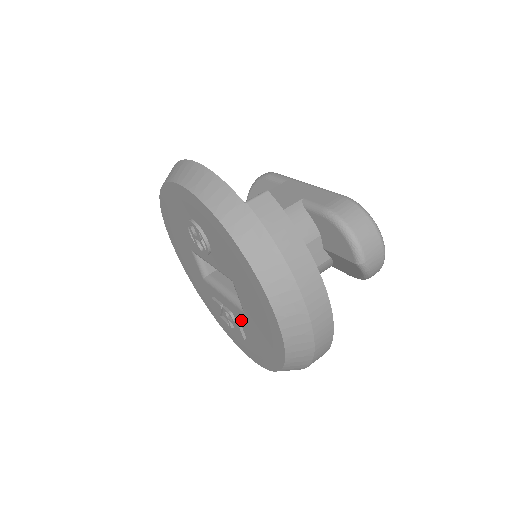
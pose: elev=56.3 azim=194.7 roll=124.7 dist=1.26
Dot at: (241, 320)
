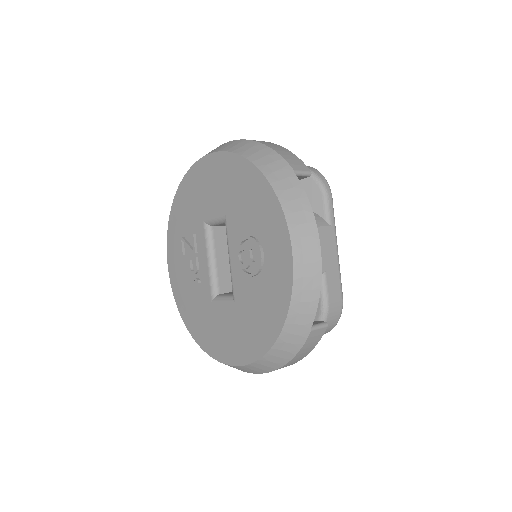
Dot at: (201, 287)
